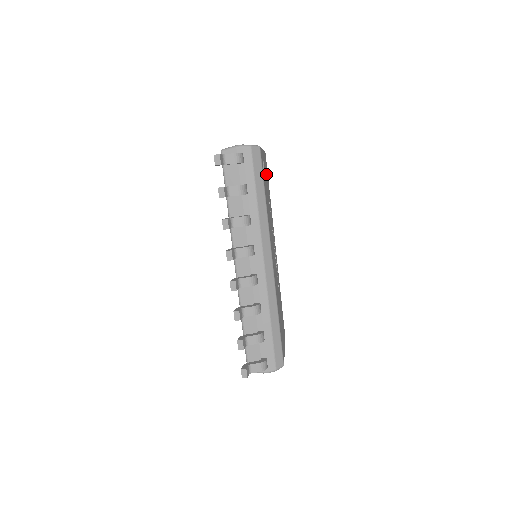
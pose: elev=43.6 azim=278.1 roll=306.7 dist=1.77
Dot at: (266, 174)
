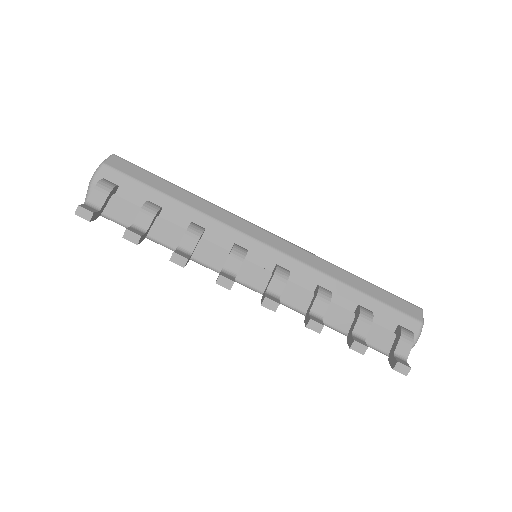
Dot at: occluded
